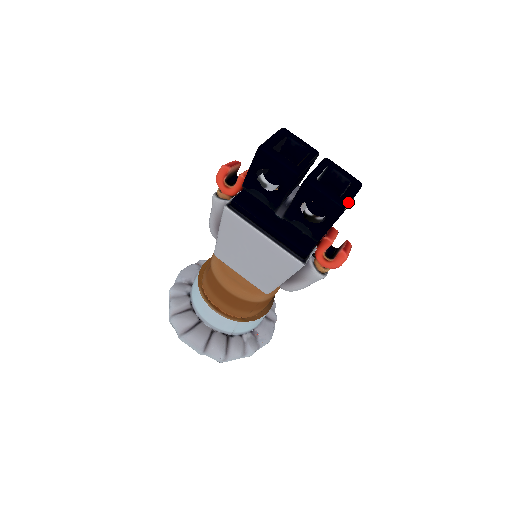
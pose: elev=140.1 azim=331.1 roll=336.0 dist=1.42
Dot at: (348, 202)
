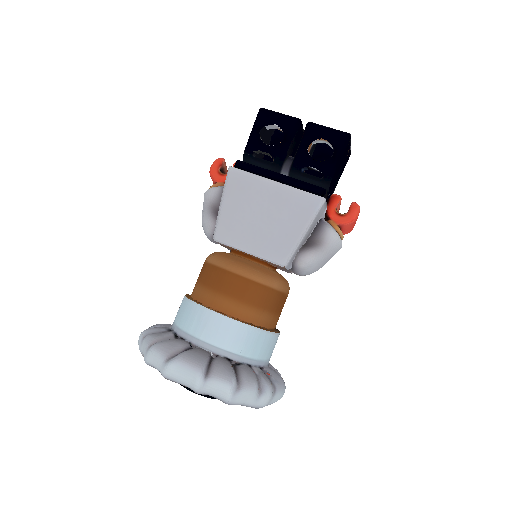
Dot at: occluded
